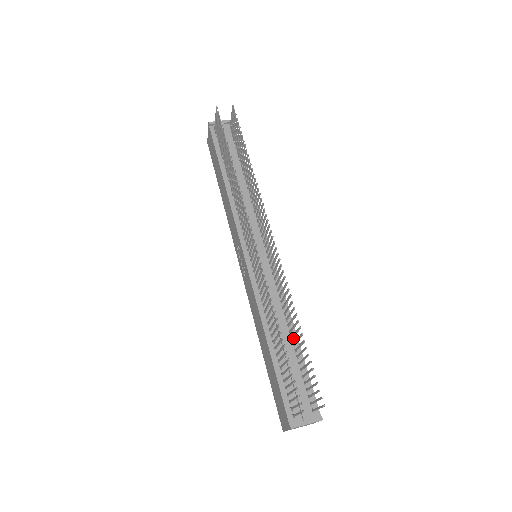
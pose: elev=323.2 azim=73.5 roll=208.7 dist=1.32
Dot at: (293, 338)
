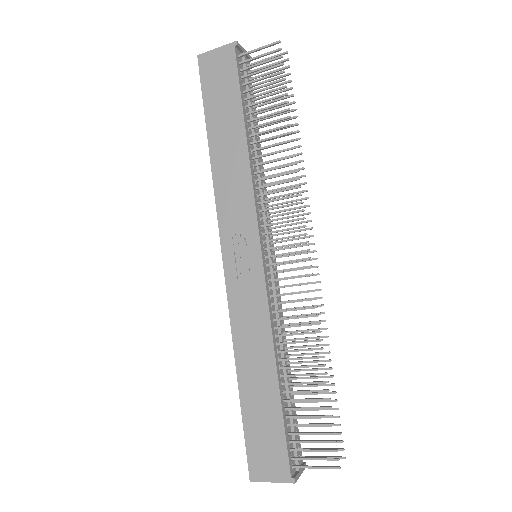
Dot at: (289, 371)
